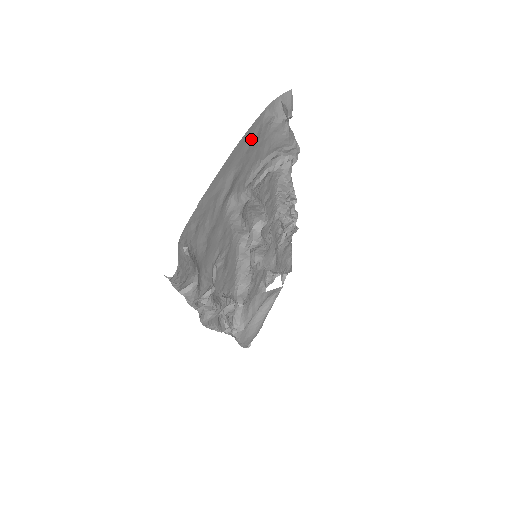
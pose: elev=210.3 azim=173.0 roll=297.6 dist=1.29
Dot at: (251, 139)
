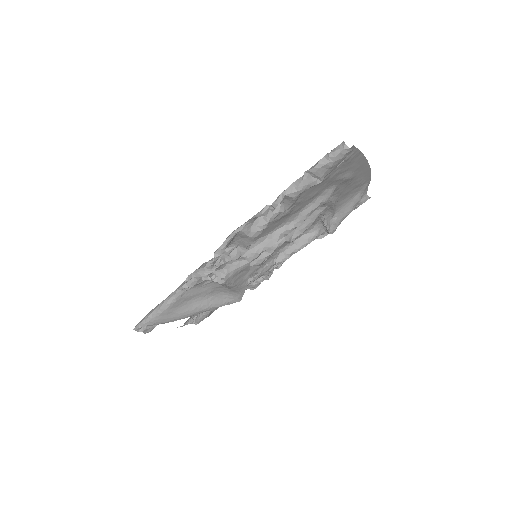
Dot at: (362, 180)
